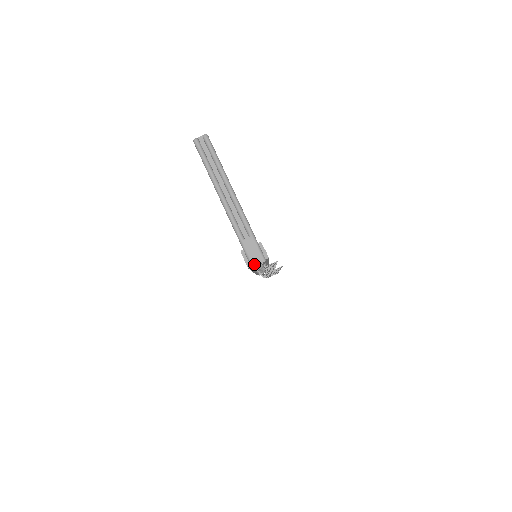
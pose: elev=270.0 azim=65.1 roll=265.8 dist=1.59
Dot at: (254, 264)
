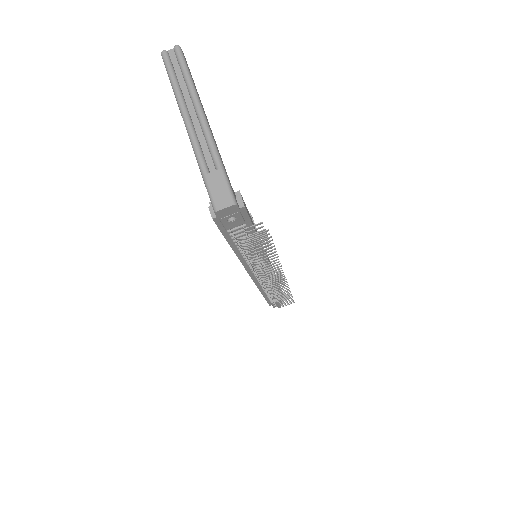
Dot at: (218, 207)
